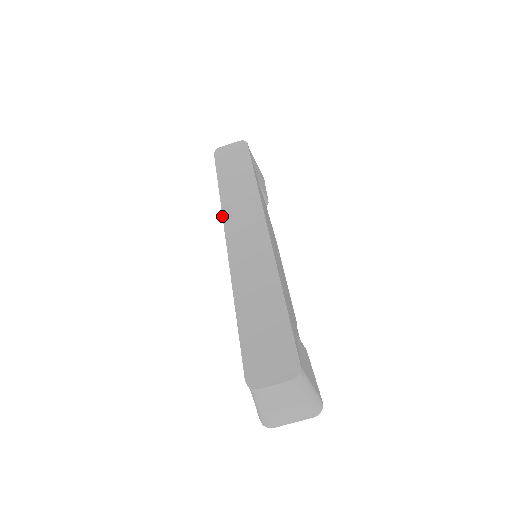
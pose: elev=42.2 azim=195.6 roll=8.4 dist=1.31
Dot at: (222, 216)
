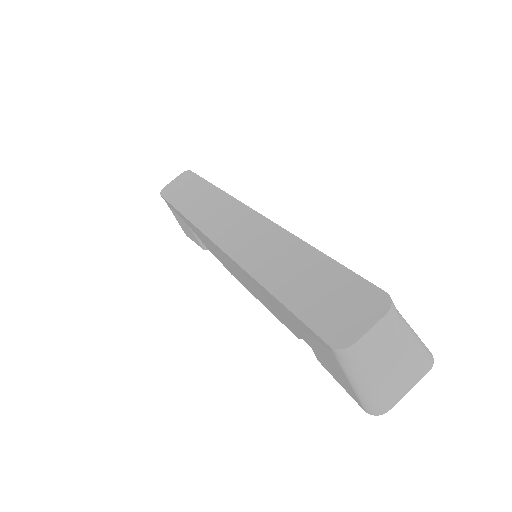
Dot at: (199, 230)
